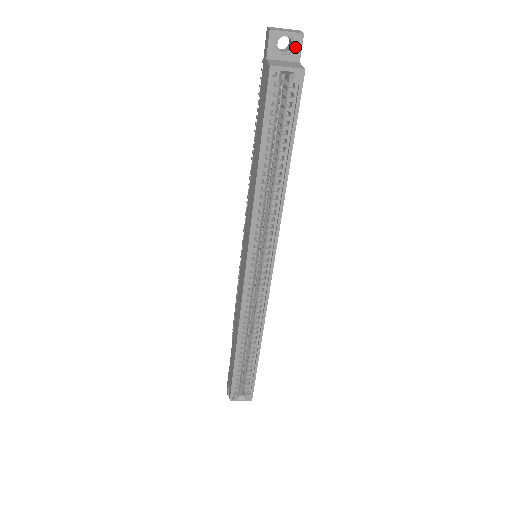
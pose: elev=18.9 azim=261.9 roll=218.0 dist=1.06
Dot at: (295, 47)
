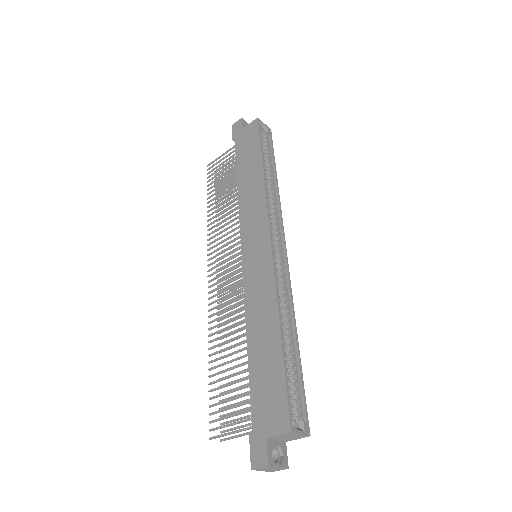
Dot at: occluded
